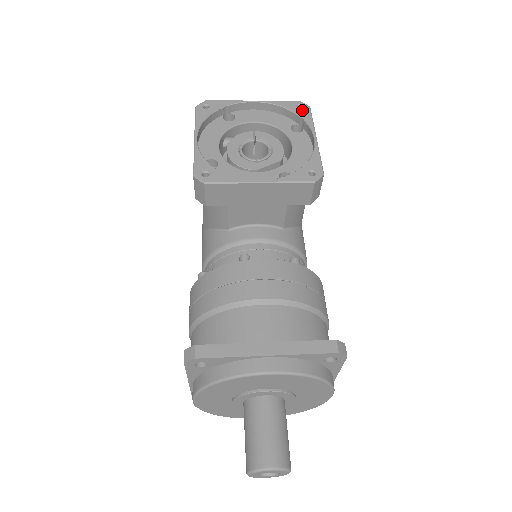
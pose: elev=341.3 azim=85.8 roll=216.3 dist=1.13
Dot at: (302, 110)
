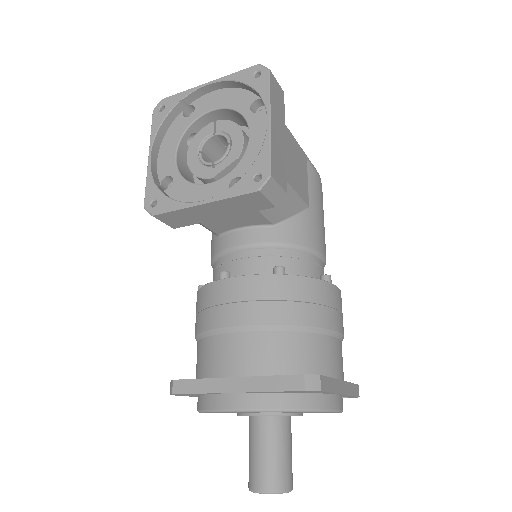
Dot at: (259, 79)
